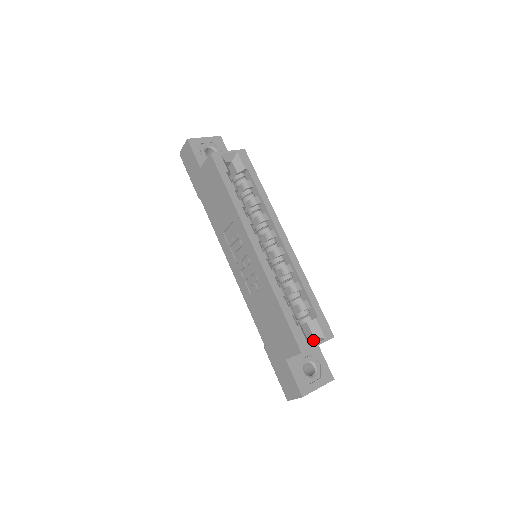
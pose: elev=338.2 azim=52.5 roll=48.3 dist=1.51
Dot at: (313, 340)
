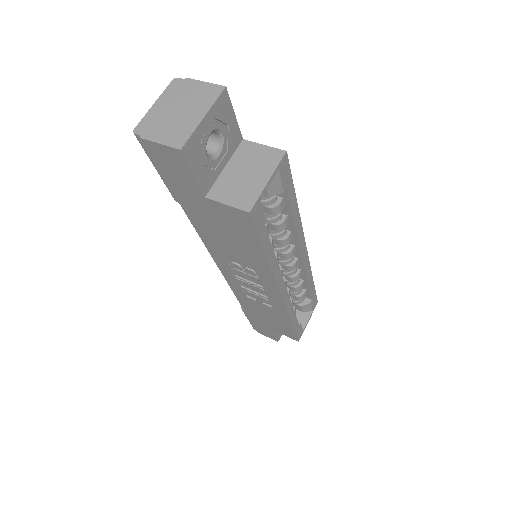
Dot at: (304, 319)
